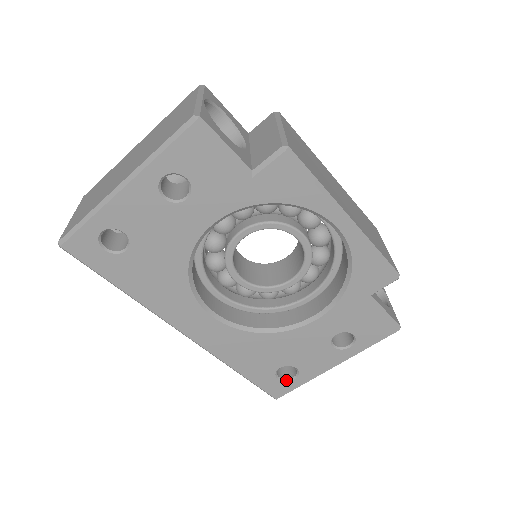
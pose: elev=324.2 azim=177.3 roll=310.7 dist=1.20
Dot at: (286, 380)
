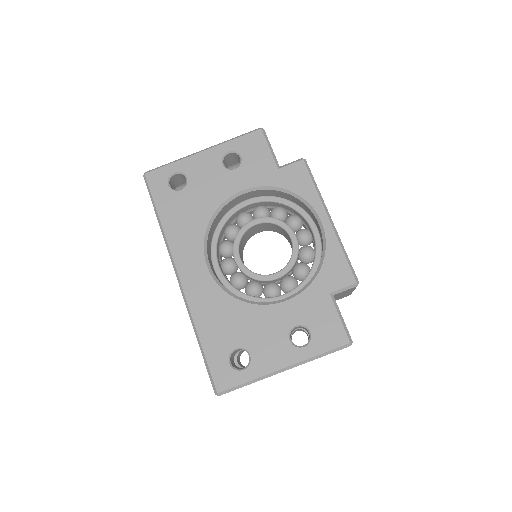
Dot at: (236, 369)
